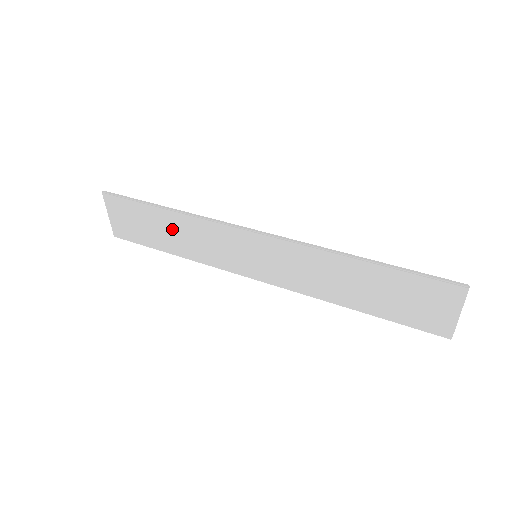
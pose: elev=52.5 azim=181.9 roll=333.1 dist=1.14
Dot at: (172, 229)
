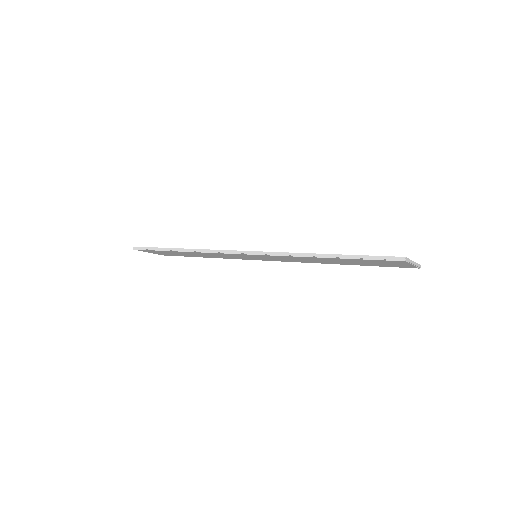
Dot at: (192, 254)
